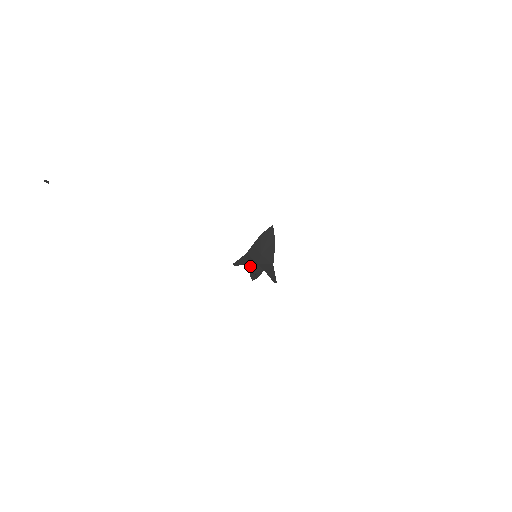
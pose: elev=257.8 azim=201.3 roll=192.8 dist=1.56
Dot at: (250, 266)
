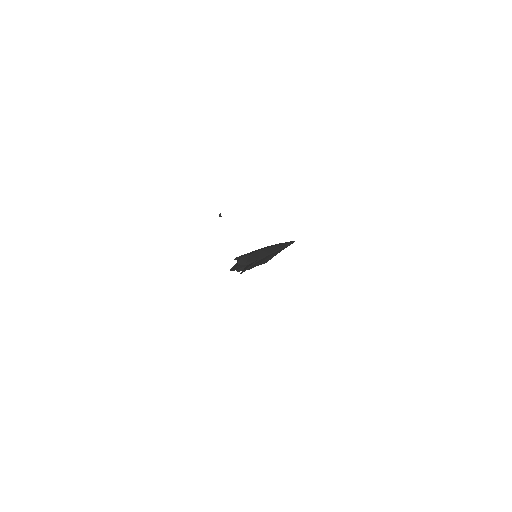
Dot at: occluded
